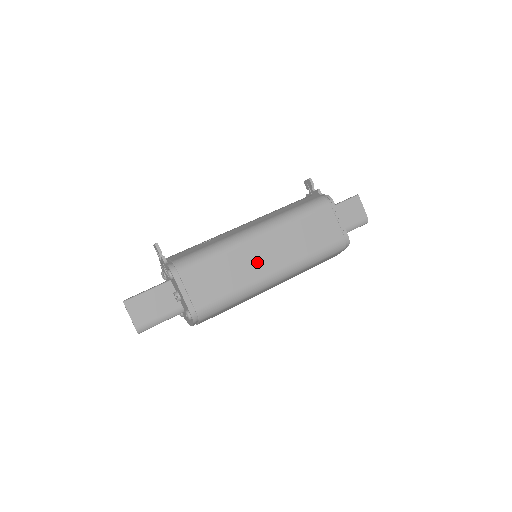
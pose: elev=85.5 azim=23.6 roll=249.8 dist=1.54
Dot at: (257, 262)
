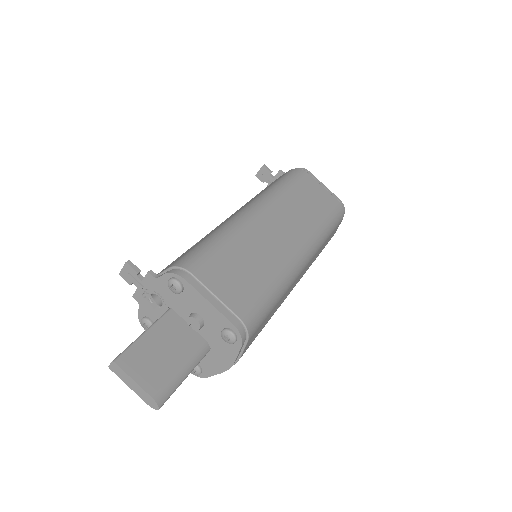
Dot at: (275, 241)
